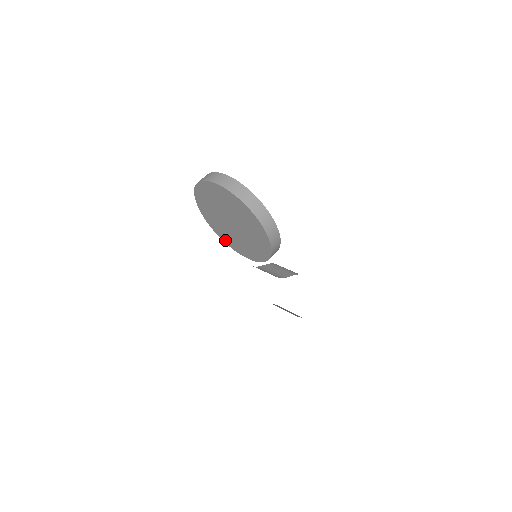
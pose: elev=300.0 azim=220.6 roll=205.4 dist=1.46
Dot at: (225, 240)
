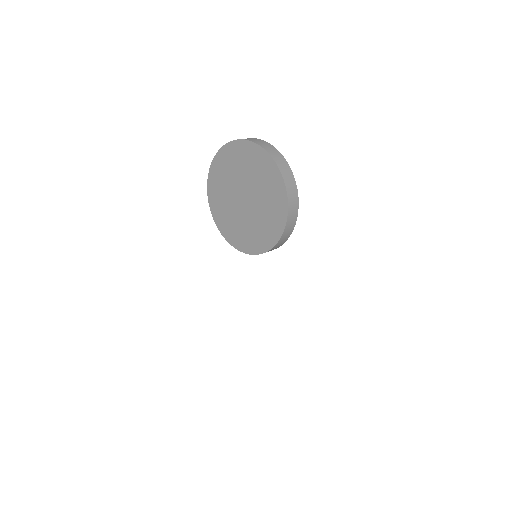
Dot at: (225, 233)
